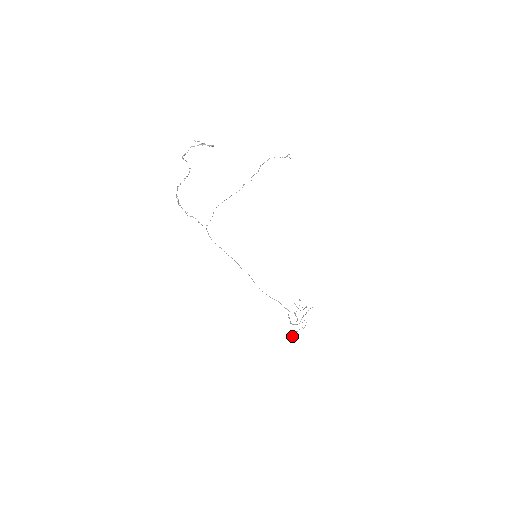
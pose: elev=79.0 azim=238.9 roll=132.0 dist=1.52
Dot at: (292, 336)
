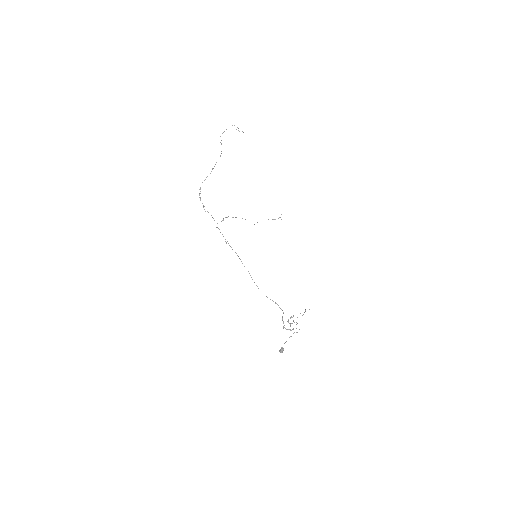
Dot at: occluded
